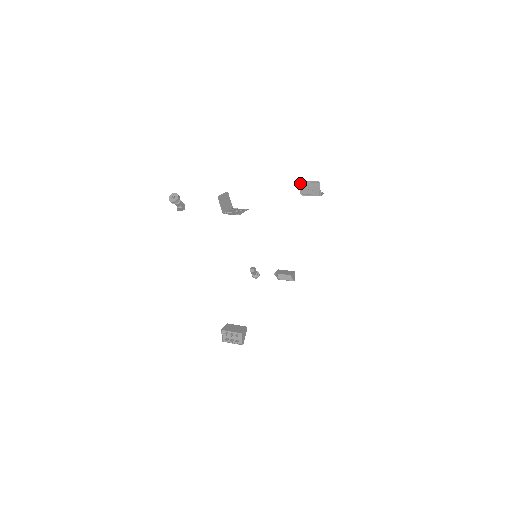
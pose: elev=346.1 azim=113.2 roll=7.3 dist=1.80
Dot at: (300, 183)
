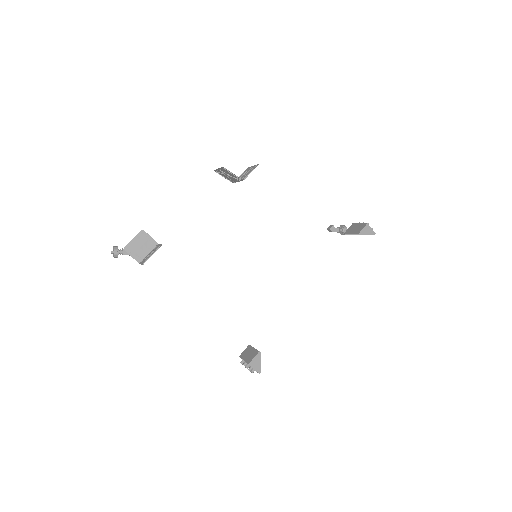
Dot at: (217, 172)
